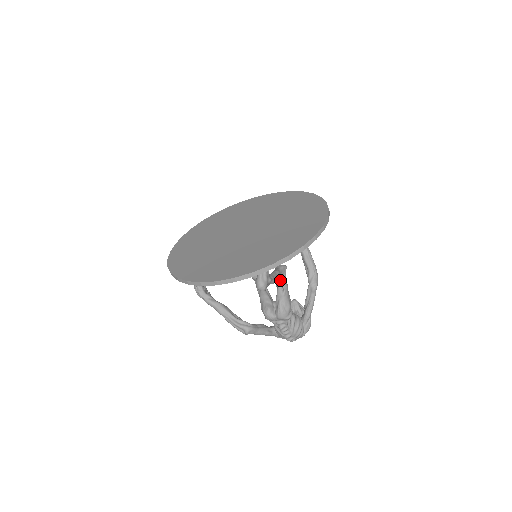
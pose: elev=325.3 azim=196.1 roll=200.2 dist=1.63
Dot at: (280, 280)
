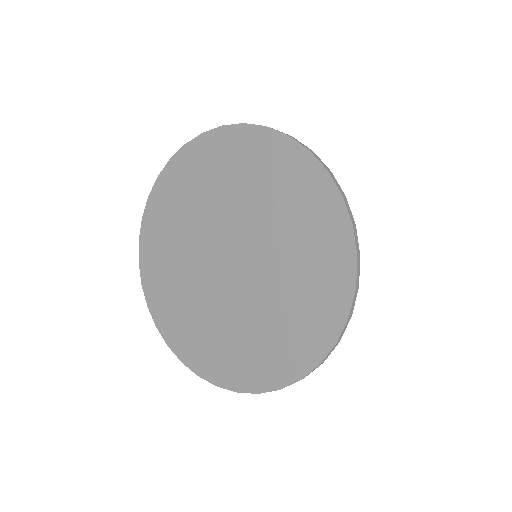
Dot at: occluded
